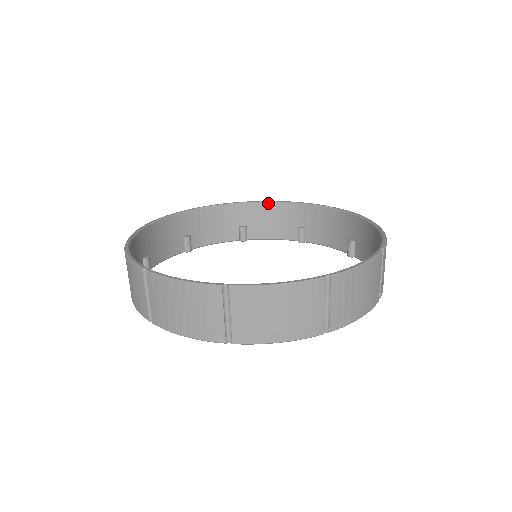
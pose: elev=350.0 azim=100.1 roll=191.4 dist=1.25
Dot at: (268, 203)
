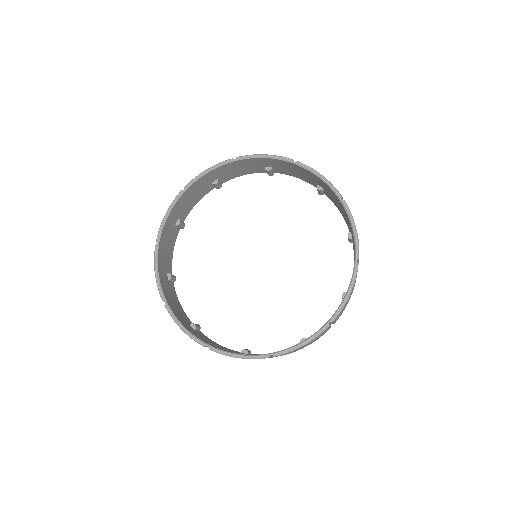
Dot at: (290, 163)
